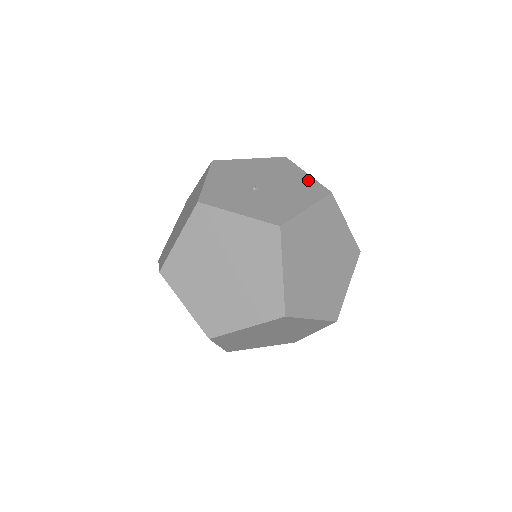
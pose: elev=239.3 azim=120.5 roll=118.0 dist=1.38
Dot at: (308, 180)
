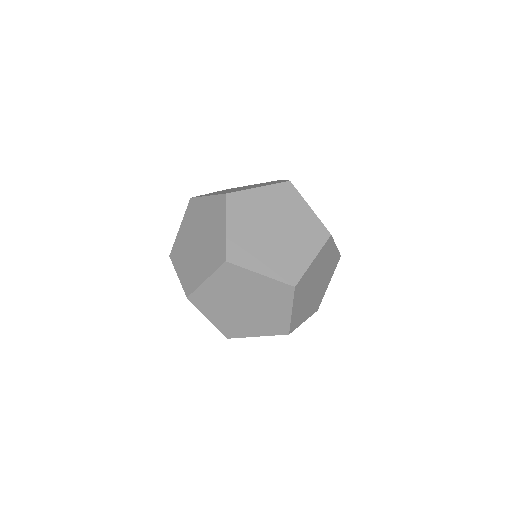
Dot at: occluded
